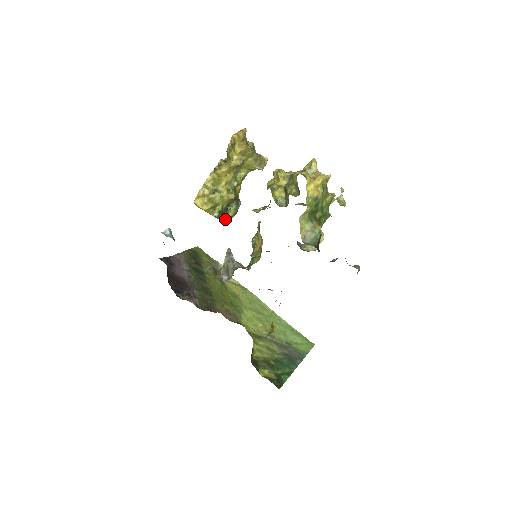
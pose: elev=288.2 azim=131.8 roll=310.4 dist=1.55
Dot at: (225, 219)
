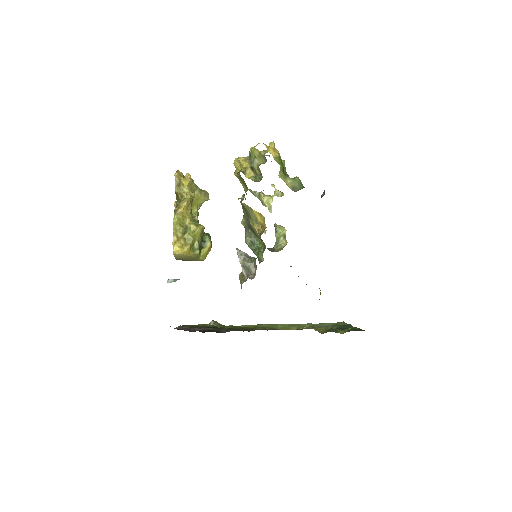
Dot at: (205, 255)
